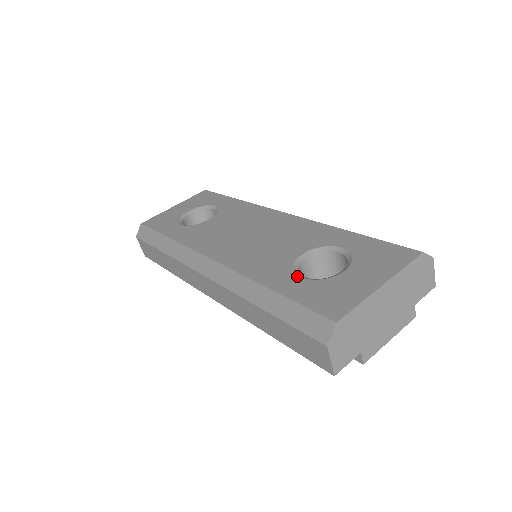
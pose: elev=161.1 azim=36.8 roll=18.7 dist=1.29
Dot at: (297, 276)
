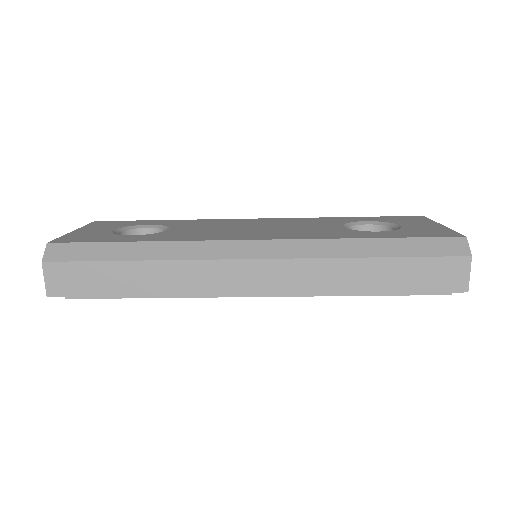
Dot at: occluded
